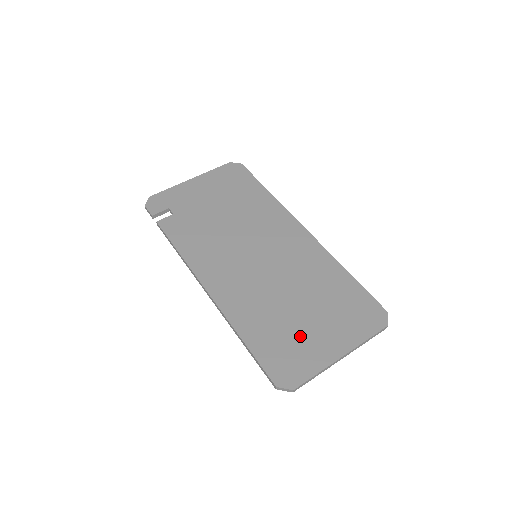
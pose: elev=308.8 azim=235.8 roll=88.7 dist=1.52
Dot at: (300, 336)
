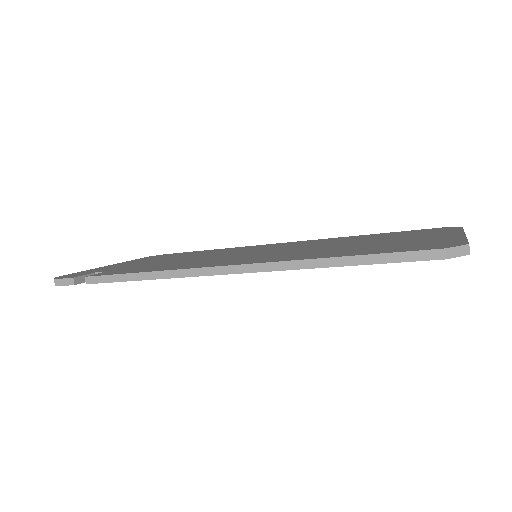
Dot at: (397, 242)
